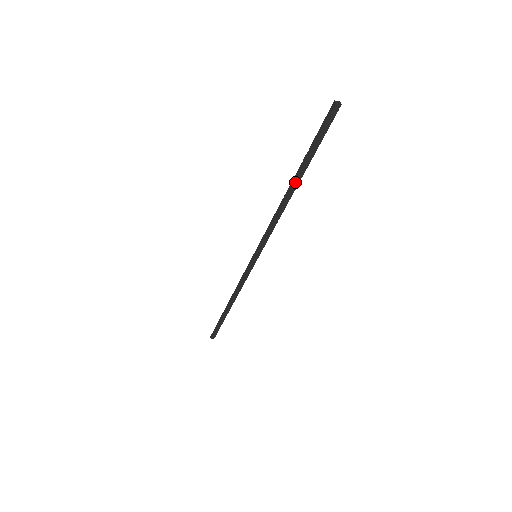
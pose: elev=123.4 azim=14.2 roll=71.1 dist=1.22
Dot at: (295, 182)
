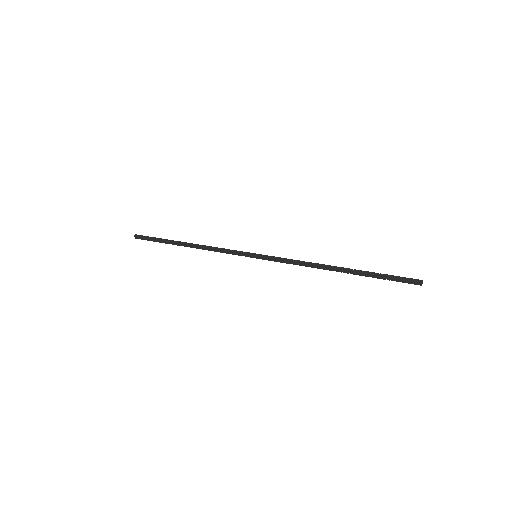
Dot at: (345, 271)
